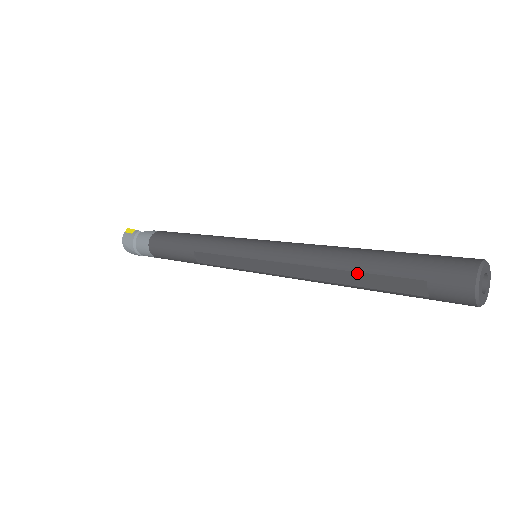
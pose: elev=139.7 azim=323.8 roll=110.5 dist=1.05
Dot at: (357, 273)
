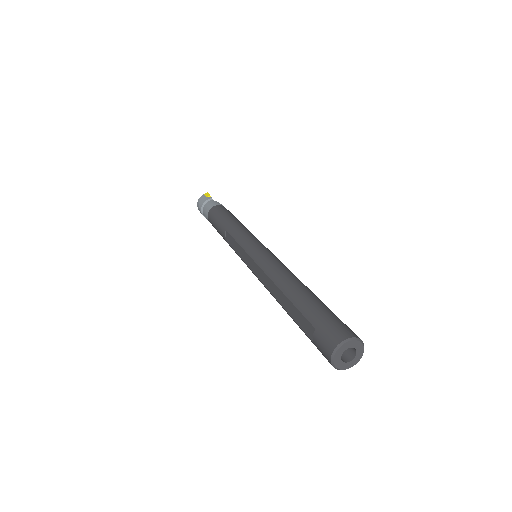
Dot at: (288, 300)
